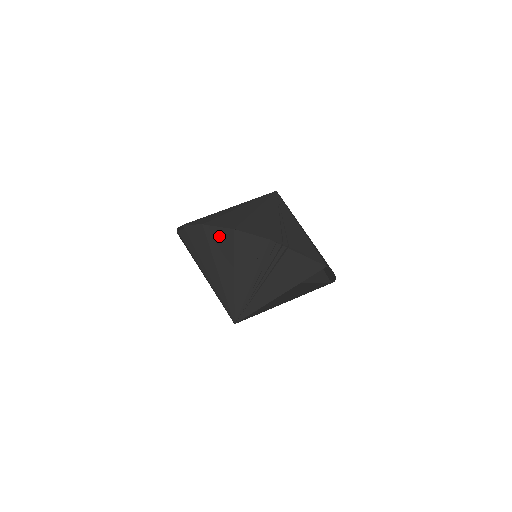
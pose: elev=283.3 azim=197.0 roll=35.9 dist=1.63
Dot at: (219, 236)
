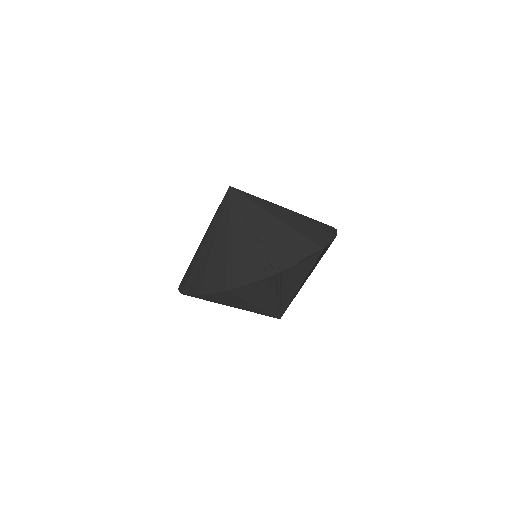
Dot at: (218, 296)
